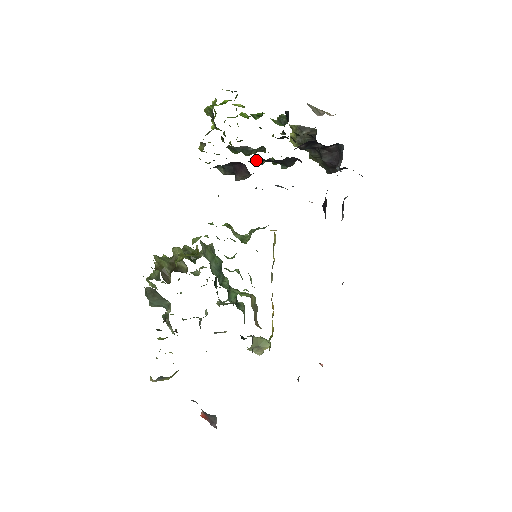
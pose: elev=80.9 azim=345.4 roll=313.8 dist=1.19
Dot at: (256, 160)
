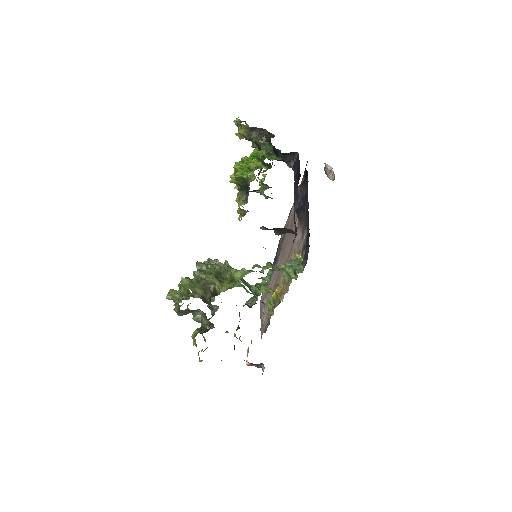
Dot at: occluded
